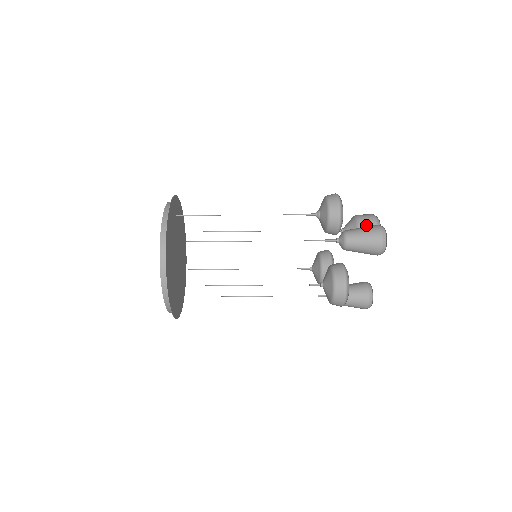
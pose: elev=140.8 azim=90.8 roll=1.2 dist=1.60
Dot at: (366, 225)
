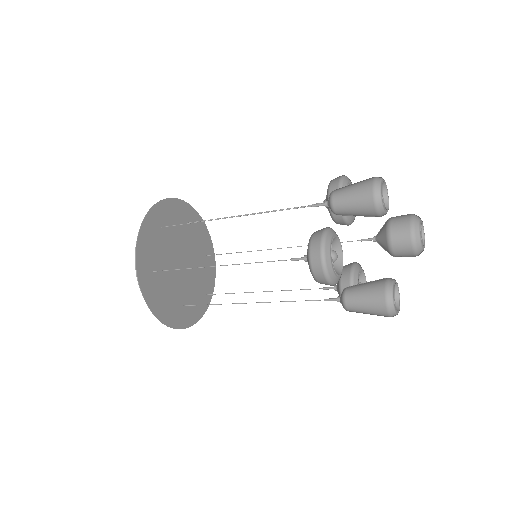
Dot at: (398, 221)
